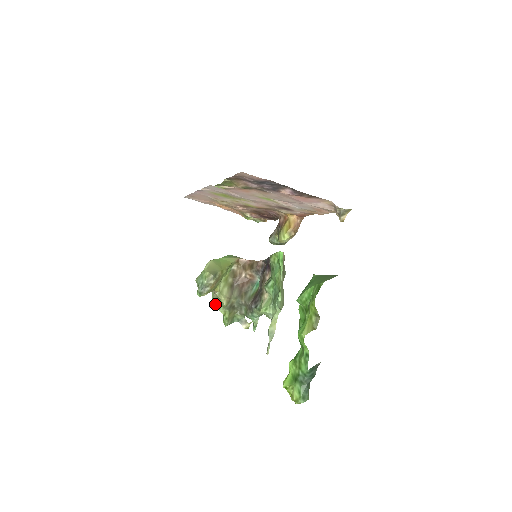
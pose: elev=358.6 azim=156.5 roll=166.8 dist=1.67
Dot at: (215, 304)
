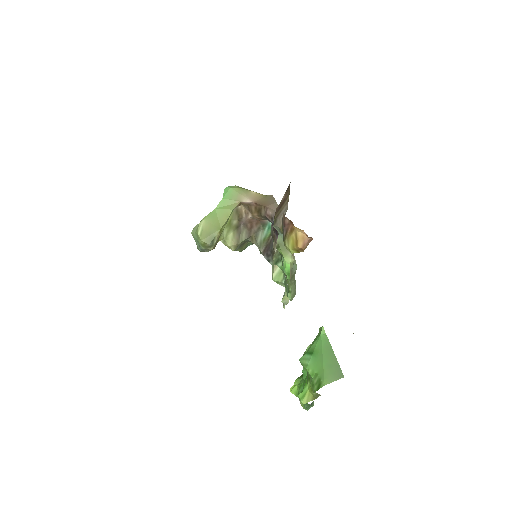
Dot at: occluded
